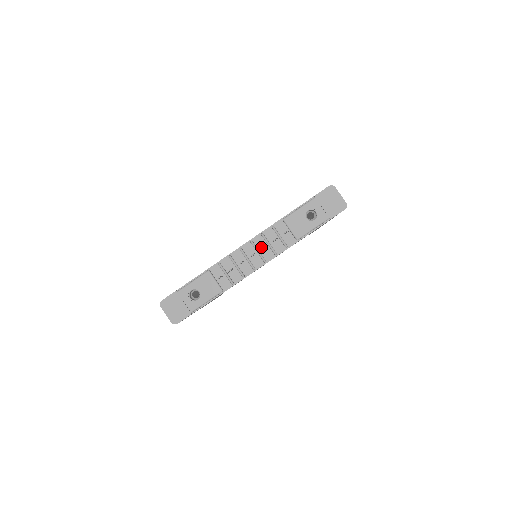
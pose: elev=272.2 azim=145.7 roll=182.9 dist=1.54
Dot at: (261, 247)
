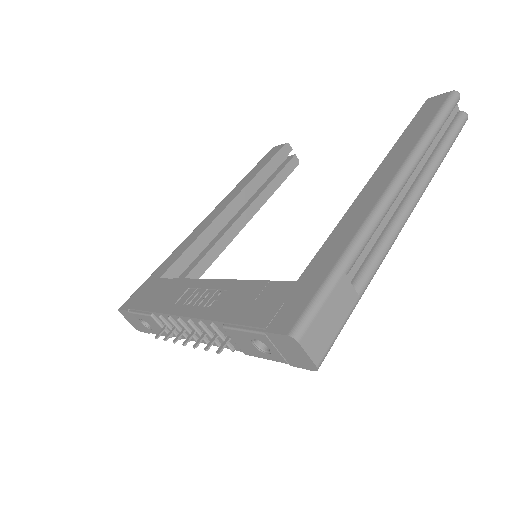
Dot at: (203, 330)
